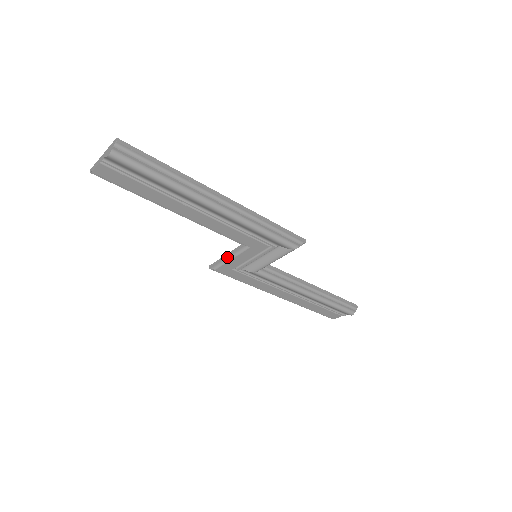
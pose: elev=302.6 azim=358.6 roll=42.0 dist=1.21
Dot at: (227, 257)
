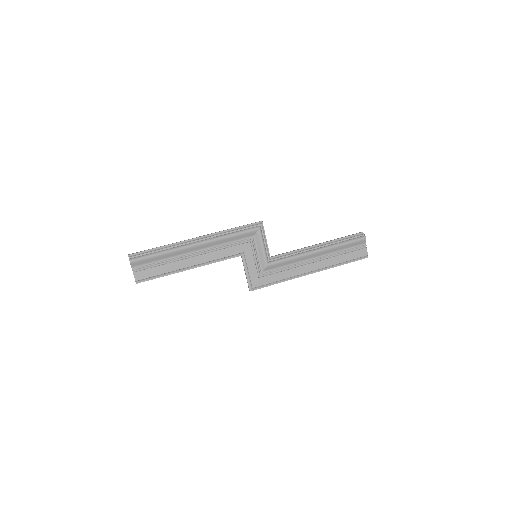
Dot at: (246, 273)
